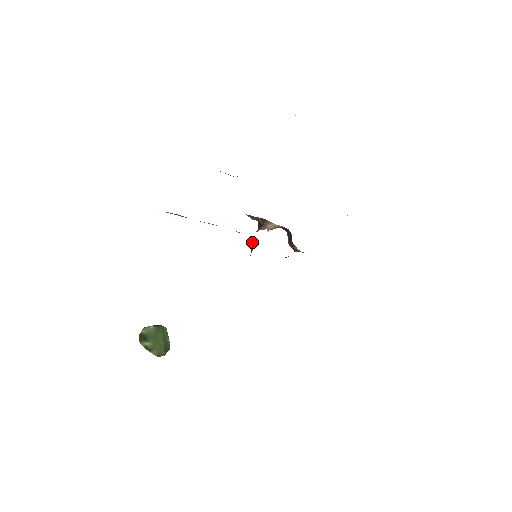
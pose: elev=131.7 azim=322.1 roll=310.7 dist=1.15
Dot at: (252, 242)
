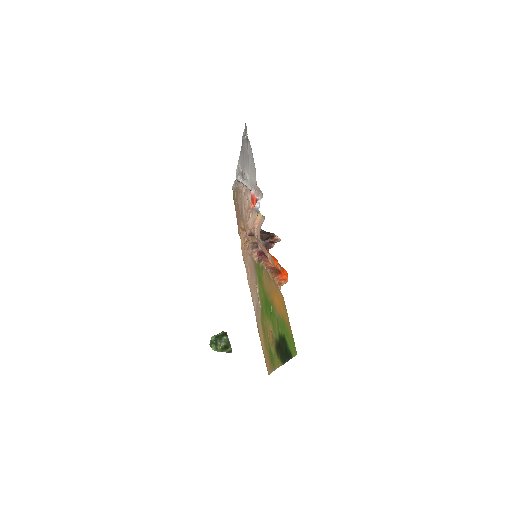
Dot at: occluded
